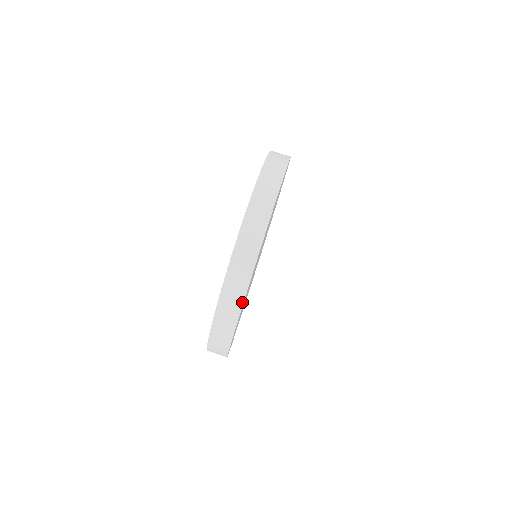
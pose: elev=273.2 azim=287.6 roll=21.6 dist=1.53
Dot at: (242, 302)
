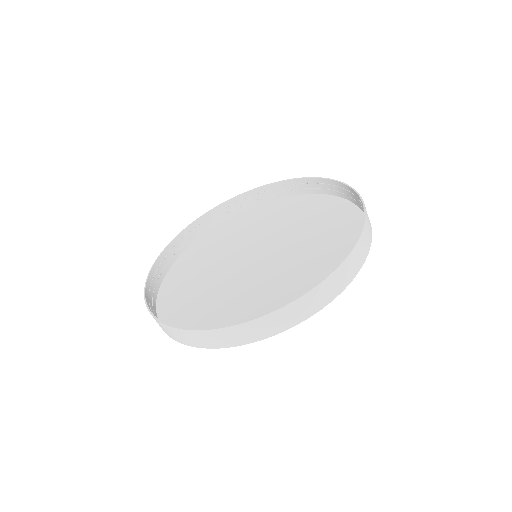
Dot at: (188, 345)
